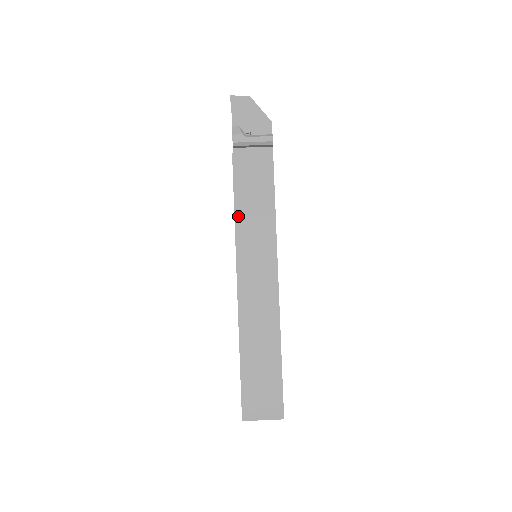
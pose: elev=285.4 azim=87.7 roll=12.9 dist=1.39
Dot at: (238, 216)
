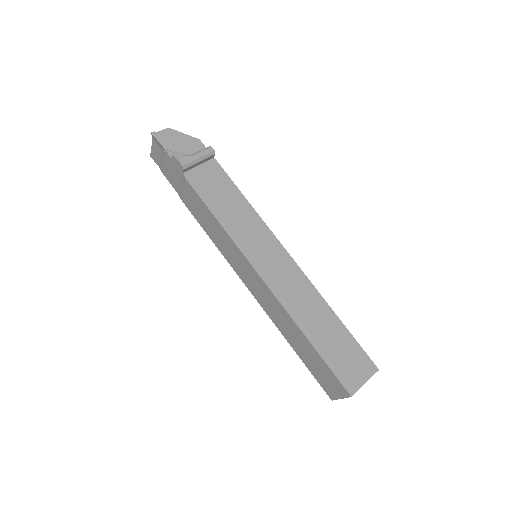
Dot at: (225, 225)
